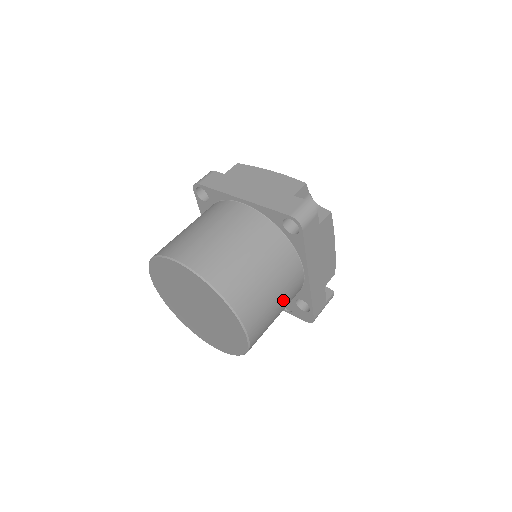
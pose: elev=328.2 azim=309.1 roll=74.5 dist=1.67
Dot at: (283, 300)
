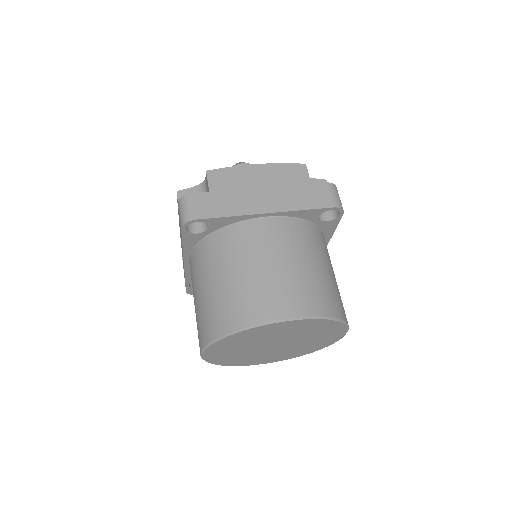
Dot at: occluded
